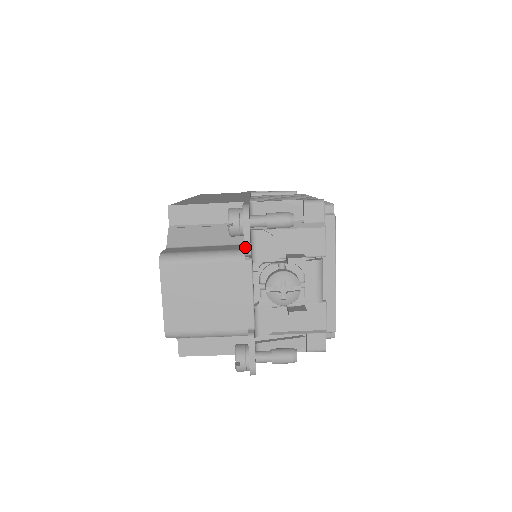
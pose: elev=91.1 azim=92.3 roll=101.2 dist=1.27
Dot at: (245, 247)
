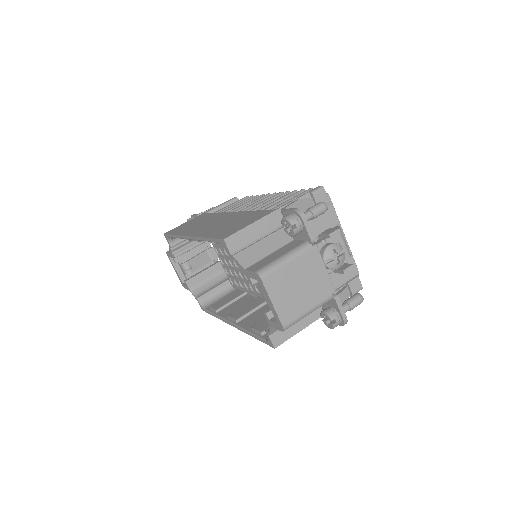
Dot at: (311, 238)
